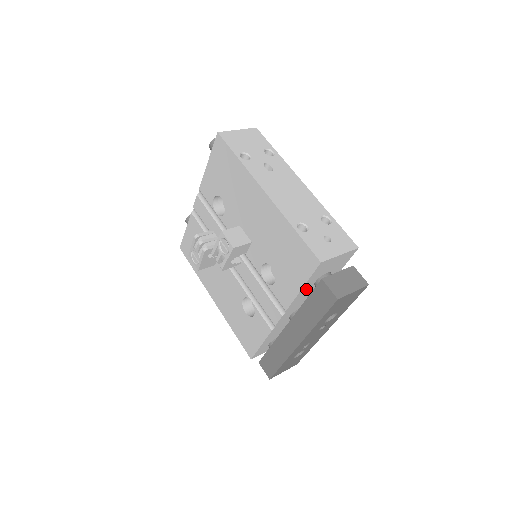
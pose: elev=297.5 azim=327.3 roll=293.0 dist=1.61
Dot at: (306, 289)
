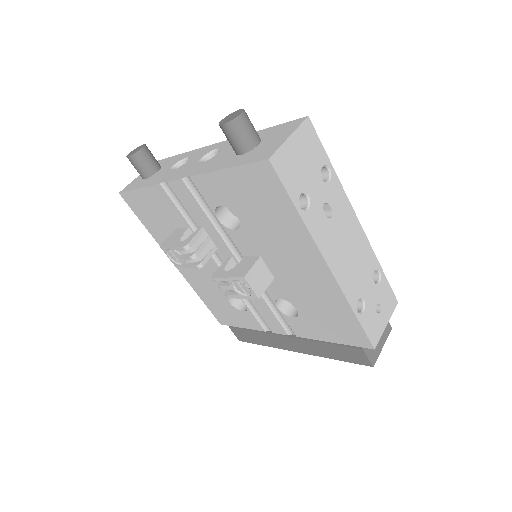
Dot at: occluded
